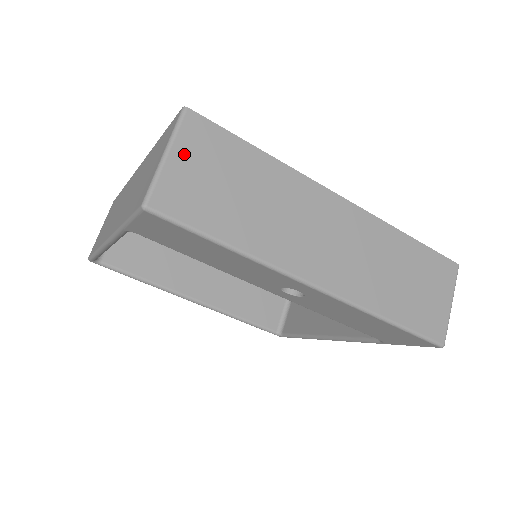
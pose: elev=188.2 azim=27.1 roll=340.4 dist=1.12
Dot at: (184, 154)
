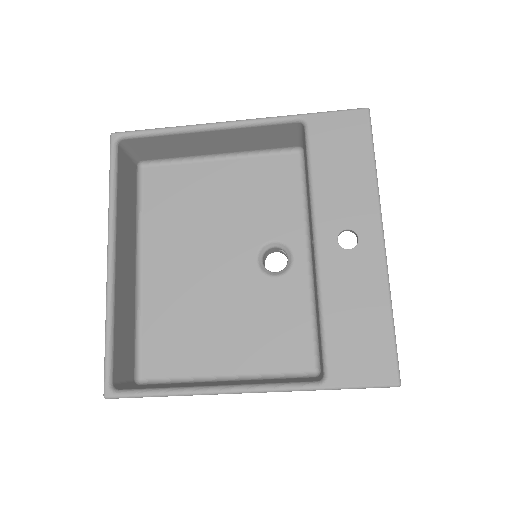
Dot at: occluded
